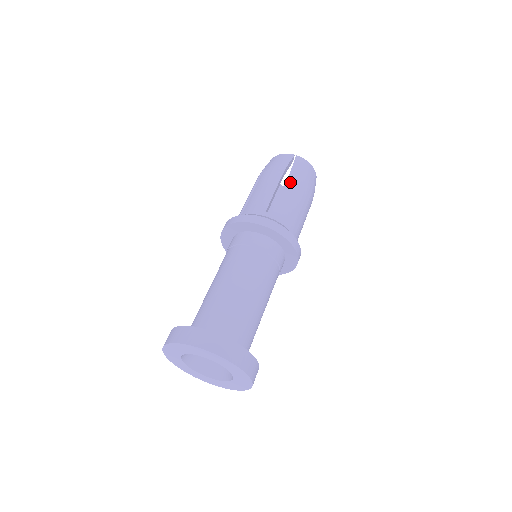
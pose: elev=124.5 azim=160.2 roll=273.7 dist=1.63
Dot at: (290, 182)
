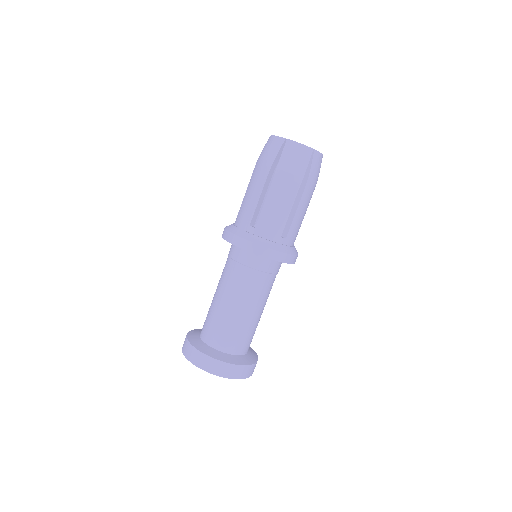
Dot at: (305, 194)
